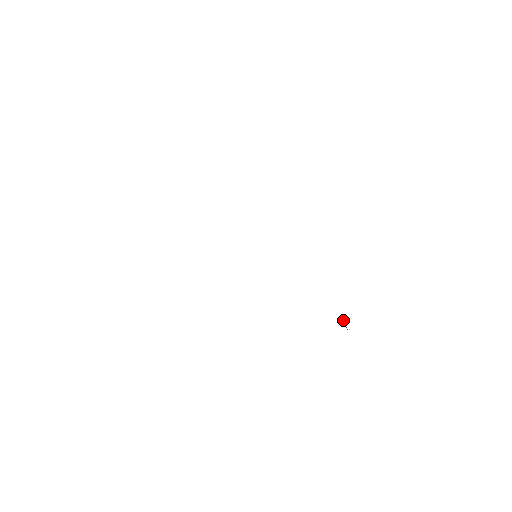
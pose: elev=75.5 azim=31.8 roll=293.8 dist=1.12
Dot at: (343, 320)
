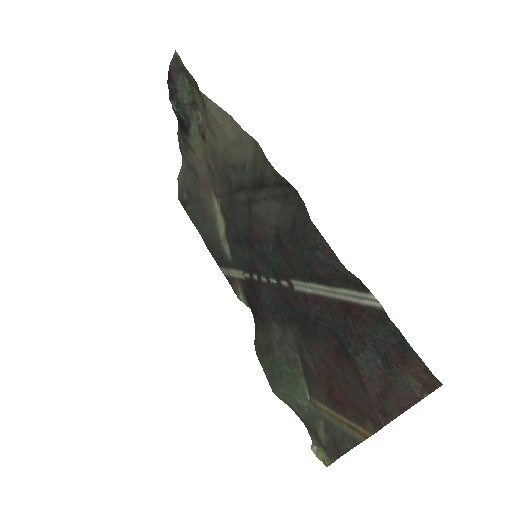
Dot at: occluded
